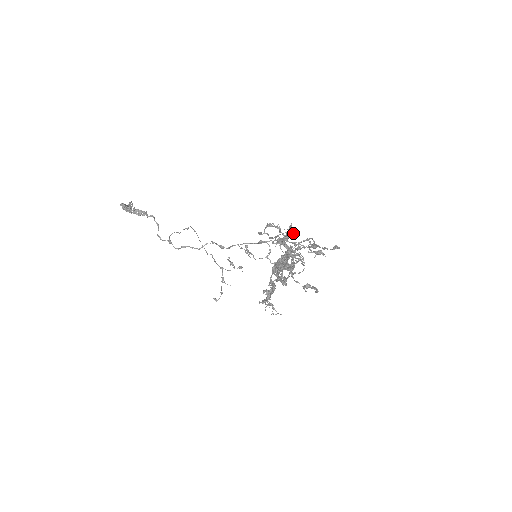
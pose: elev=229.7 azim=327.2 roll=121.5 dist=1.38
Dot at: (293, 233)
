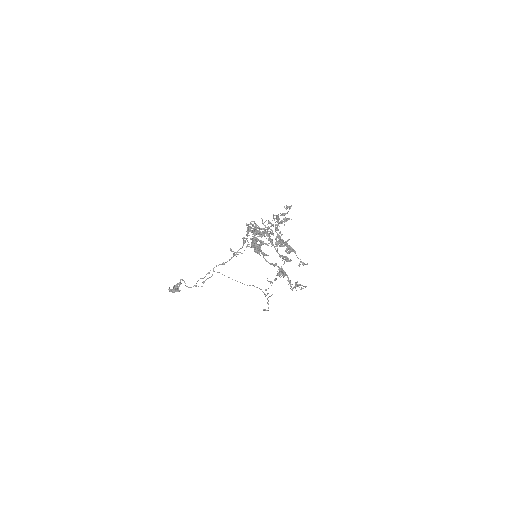
Dot at: (270, 223)
